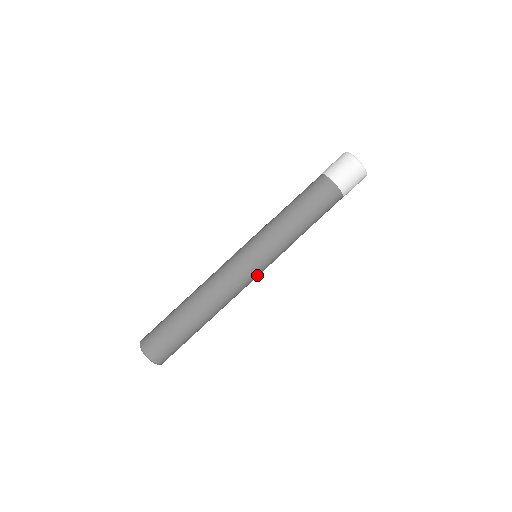
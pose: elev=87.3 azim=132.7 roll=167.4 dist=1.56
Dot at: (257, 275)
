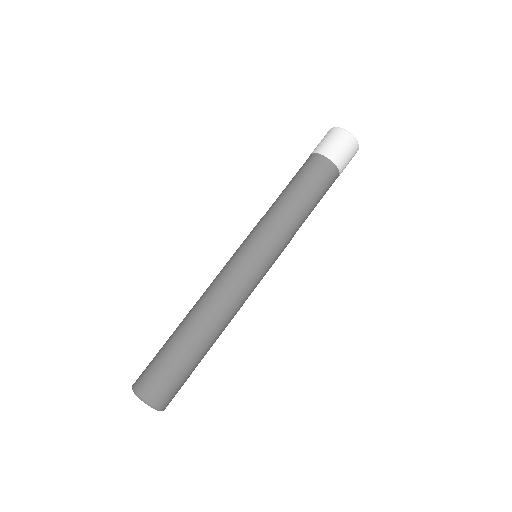
Dot at: (262, 277)
